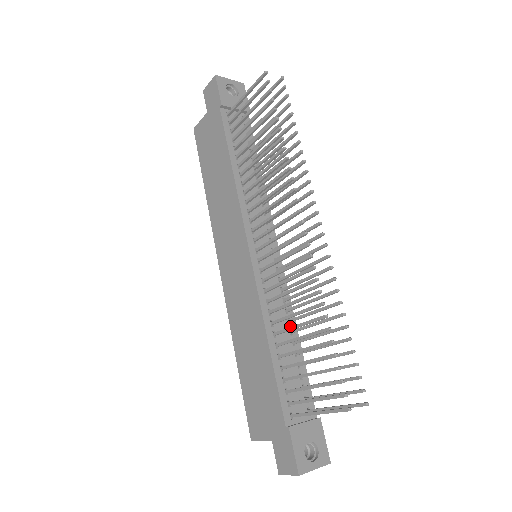
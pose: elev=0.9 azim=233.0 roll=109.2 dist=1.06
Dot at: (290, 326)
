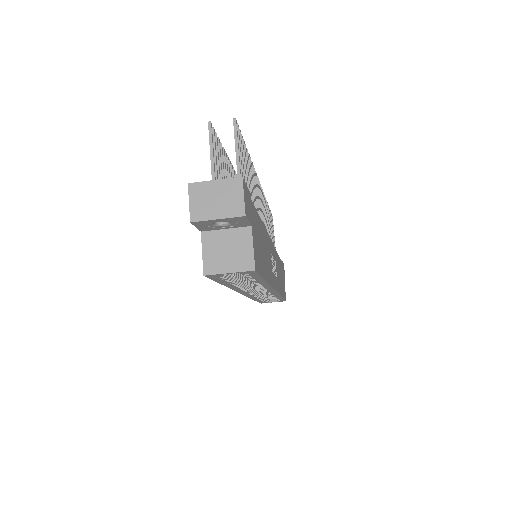
Dot at: occluded
